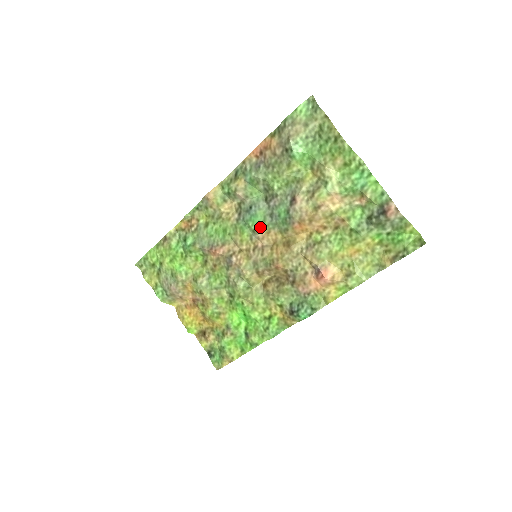
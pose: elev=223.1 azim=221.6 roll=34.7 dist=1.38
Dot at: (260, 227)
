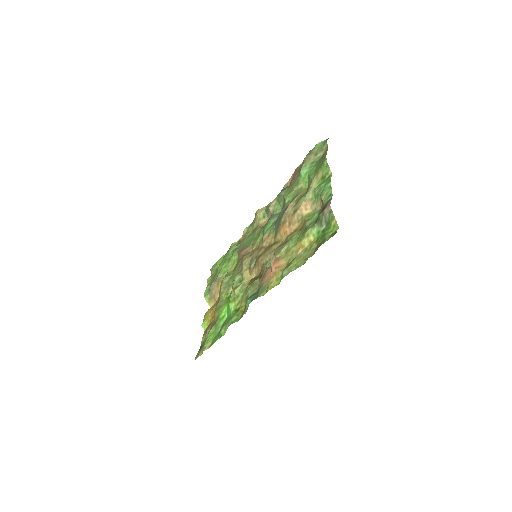
Dot at: (267, 231)
